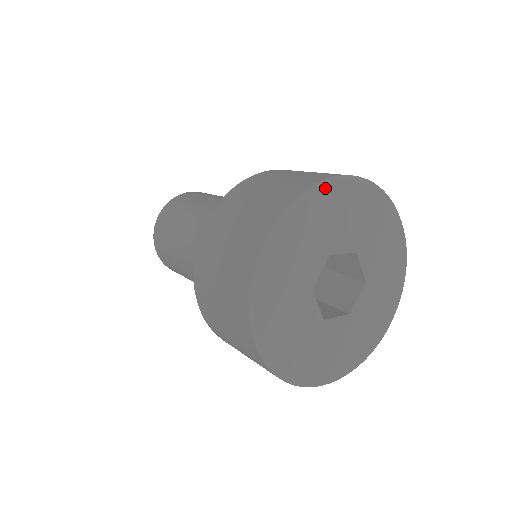
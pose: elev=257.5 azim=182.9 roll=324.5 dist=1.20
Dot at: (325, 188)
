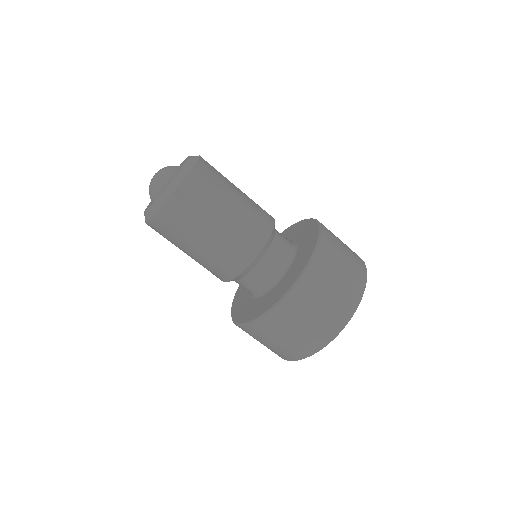
Dot at: occluded
